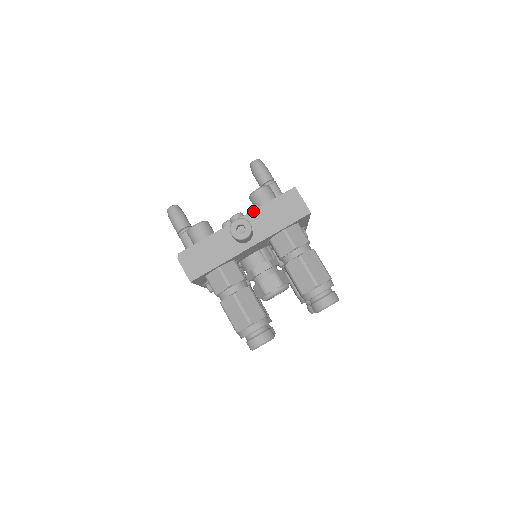
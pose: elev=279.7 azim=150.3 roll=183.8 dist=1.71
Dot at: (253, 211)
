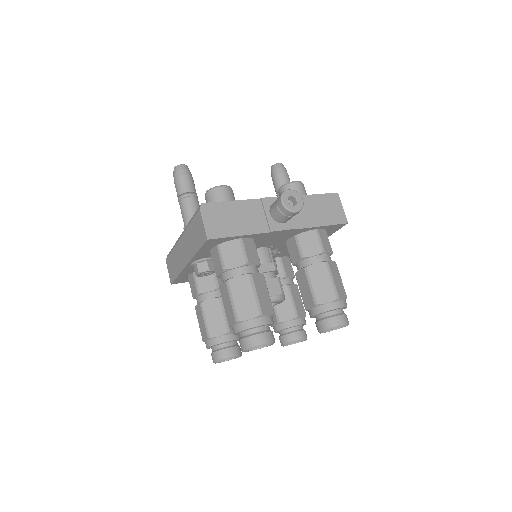
Dot at: occluded
